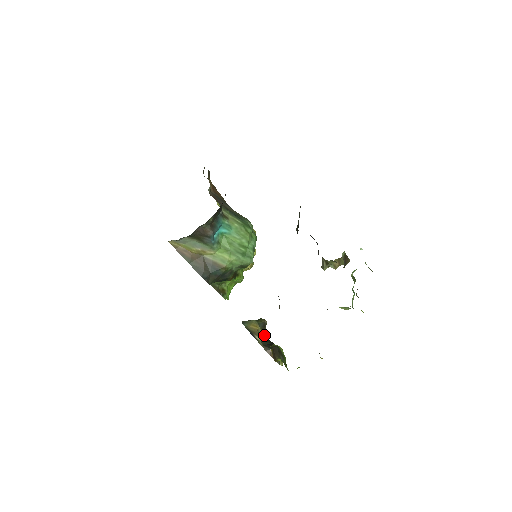
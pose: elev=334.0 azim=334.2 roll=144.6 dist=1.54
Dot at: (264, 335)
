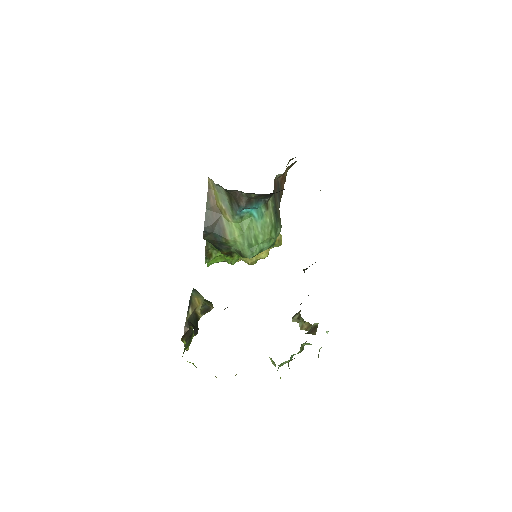
Dot at: (198, 315)
